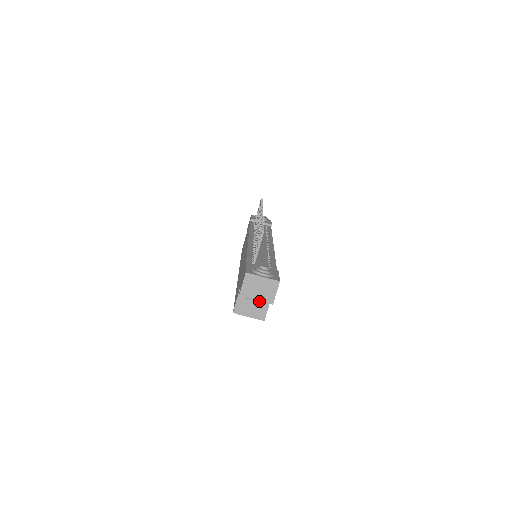
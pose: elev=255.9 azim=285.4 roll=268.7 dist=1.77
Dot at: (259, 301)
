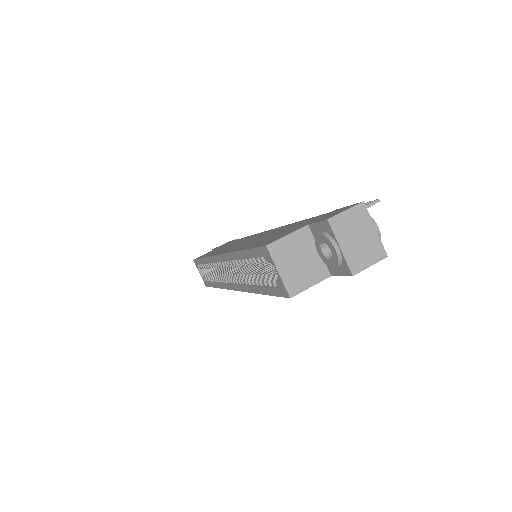
Dot at: (340, 254)
